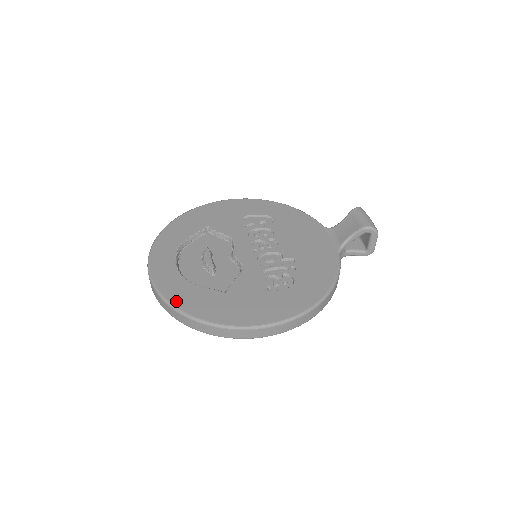
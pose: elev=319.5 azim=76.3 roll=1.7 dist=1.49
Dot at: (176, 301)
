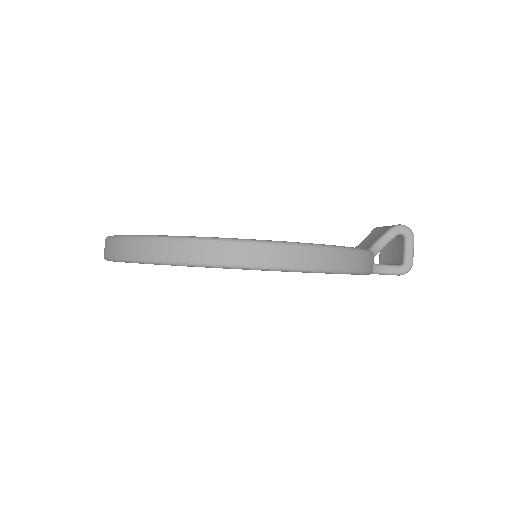
Dot at: occluded
